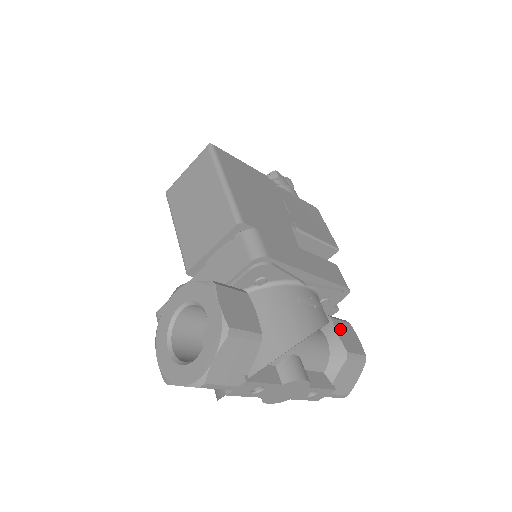
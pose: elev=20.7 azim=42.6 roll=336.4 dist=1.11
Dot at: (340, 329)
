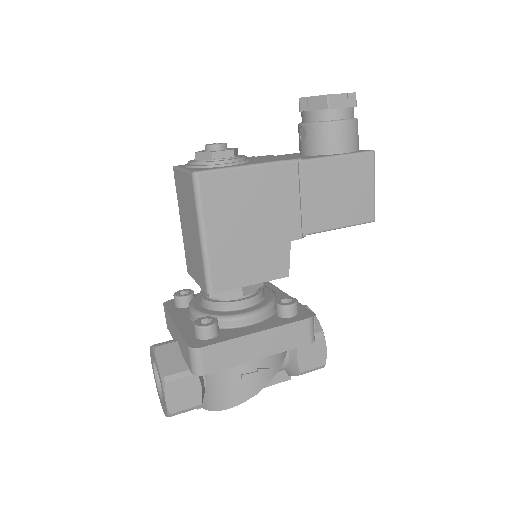
Dot at: (304, 351)
